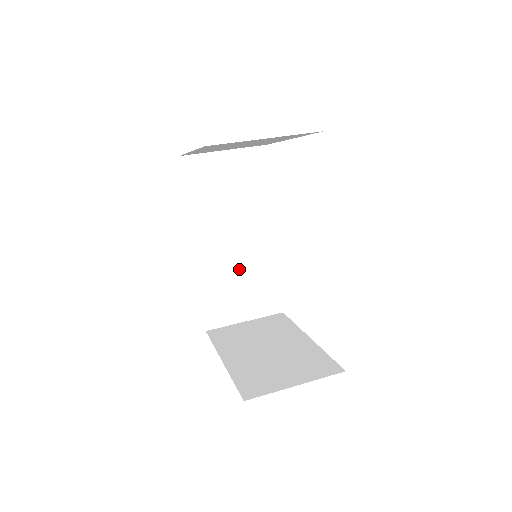
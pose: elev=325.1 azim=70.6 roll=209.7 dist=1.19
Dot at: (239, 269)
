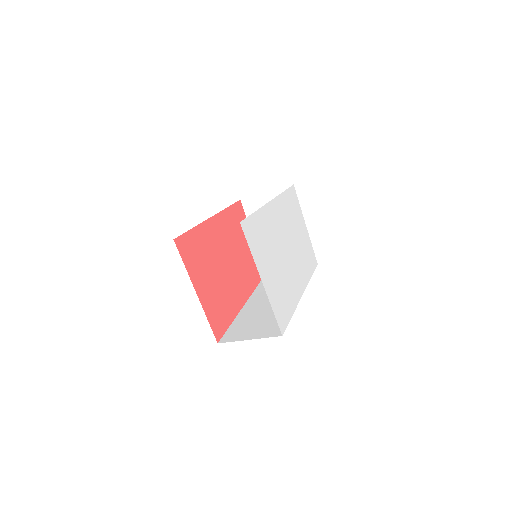
Dot at: (265, 313)
